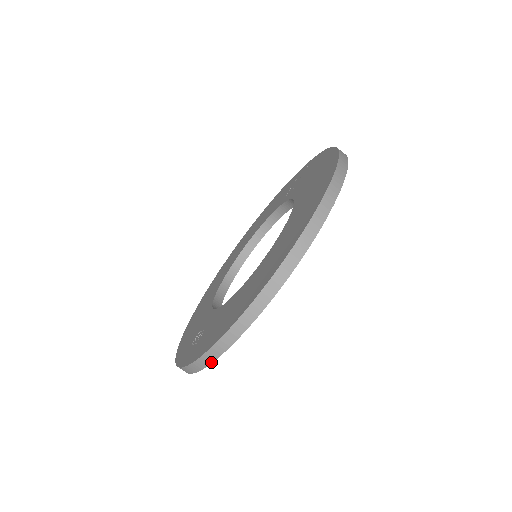
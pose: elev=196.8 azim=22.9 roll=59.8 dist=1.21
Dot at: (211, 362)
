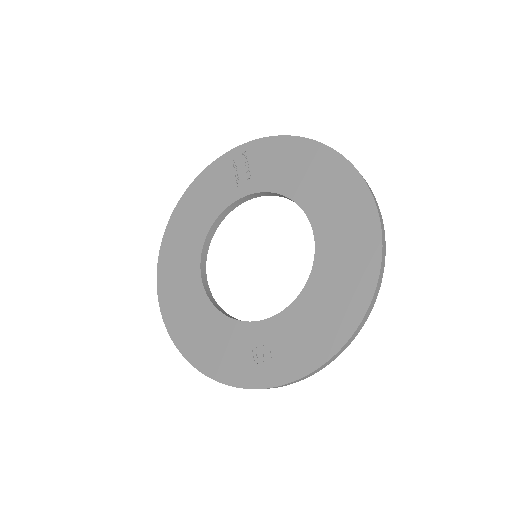
Dot at: (325, 366)
